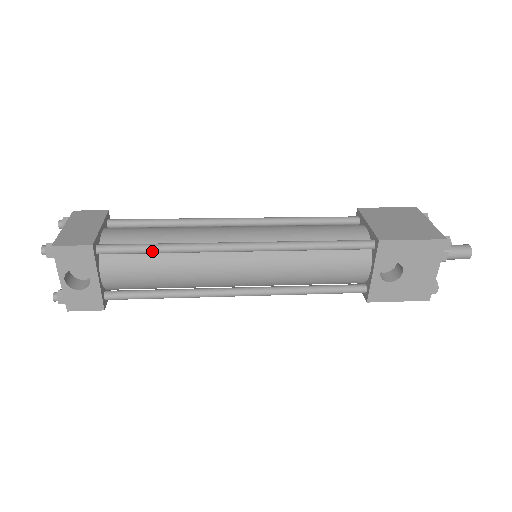
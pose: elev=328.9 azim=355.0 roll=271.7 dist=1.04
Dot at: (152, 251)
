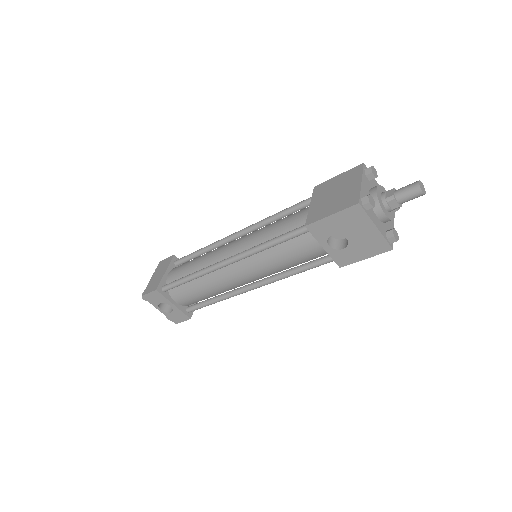
Dot at: (186, 282)
